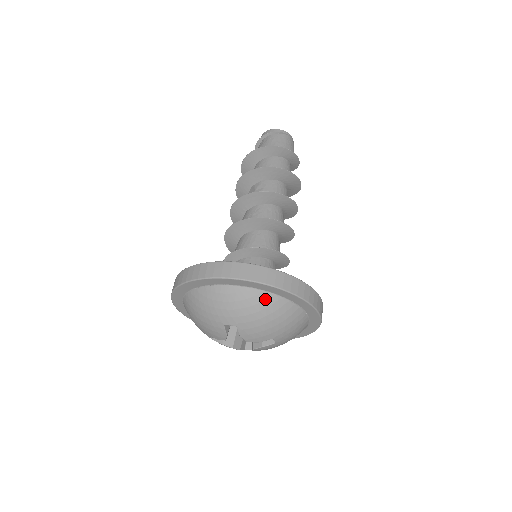
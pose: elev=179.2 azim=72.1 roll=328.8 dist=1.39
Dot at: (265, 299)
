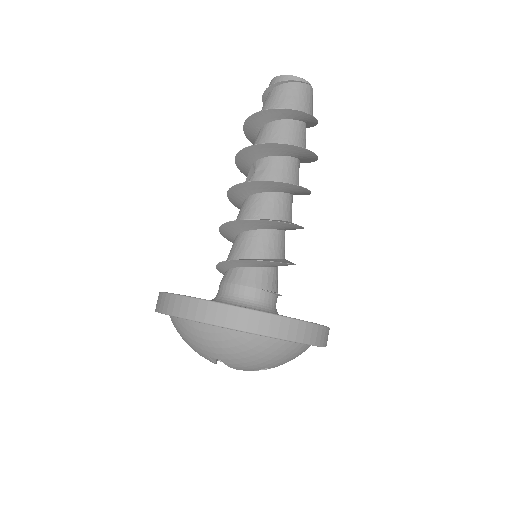
Dot at: (249, 341)
